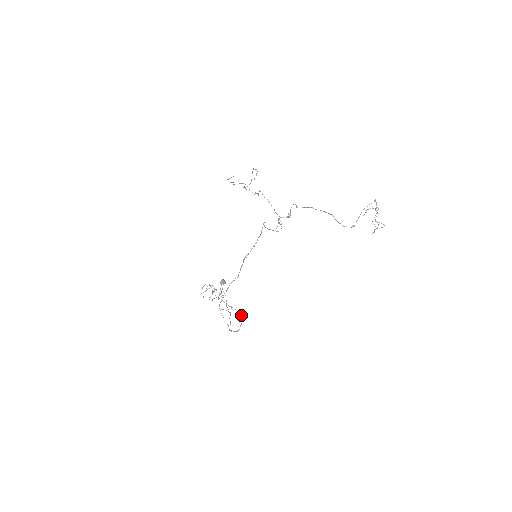
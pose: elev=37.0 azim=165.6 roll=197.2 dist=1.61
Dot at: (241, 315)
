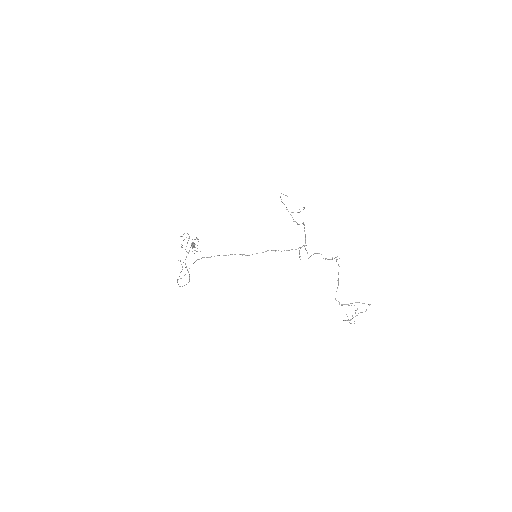
Dot at: occluded
